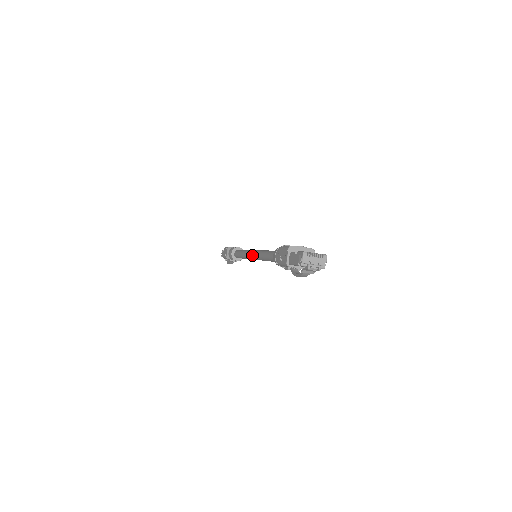
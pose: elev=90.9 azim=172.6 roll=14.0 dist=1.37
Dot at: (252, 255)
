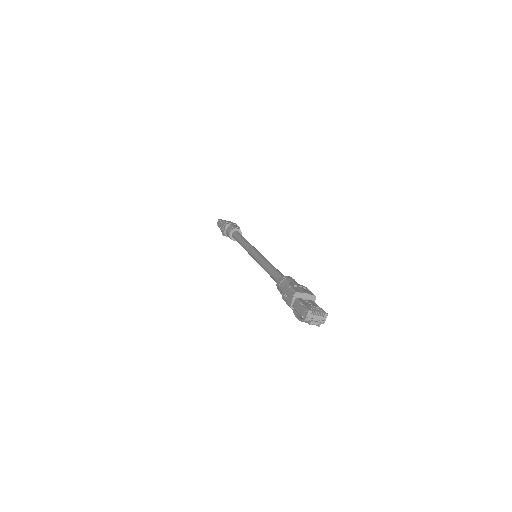
Dot at: (253, 256)
